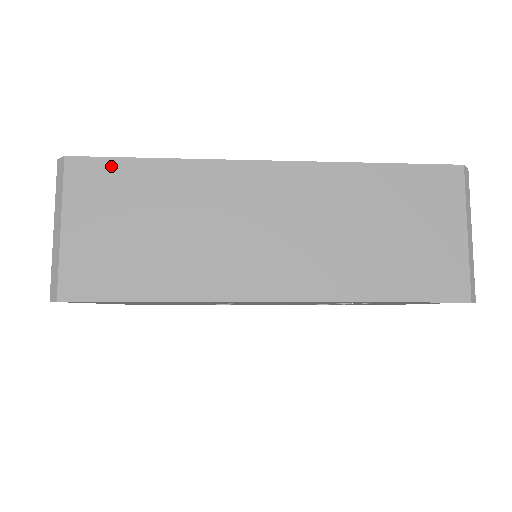
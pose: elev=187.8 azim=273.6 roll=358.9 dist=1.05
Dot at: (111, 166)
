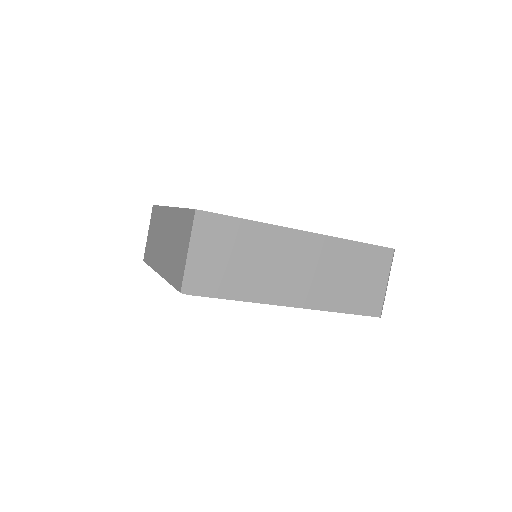
Dot at: (228, 221)
